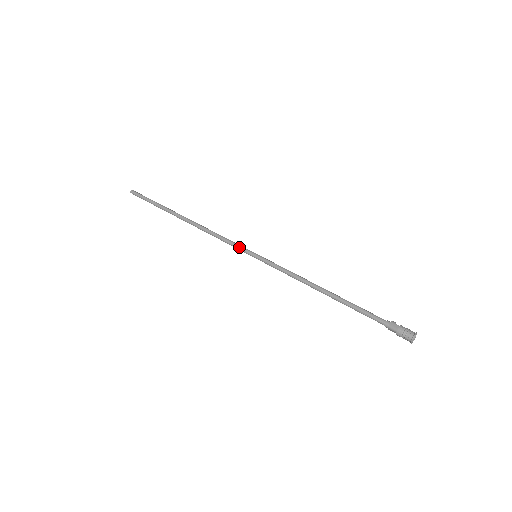
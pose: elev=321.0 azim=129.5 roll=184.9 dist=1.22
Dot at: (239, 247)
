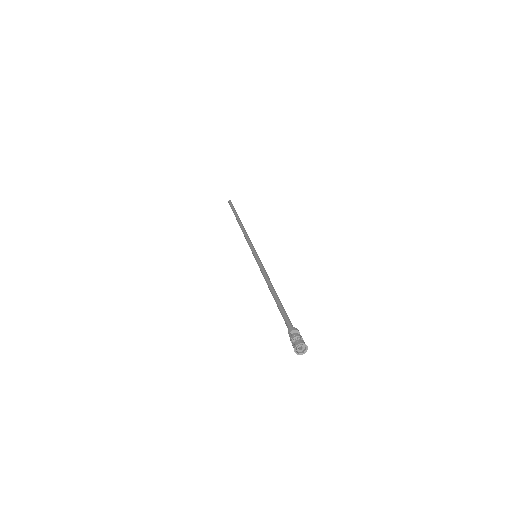
Dot at: occluded
